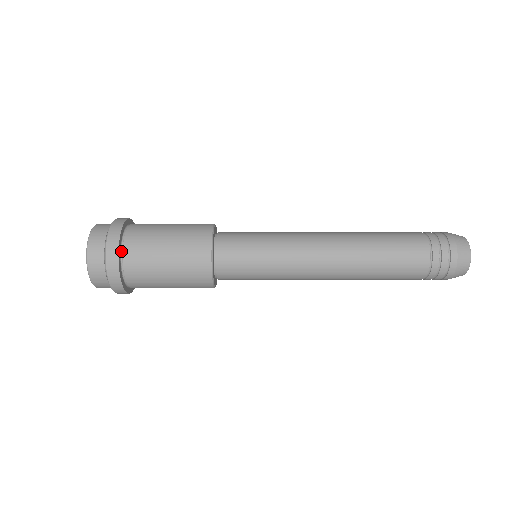
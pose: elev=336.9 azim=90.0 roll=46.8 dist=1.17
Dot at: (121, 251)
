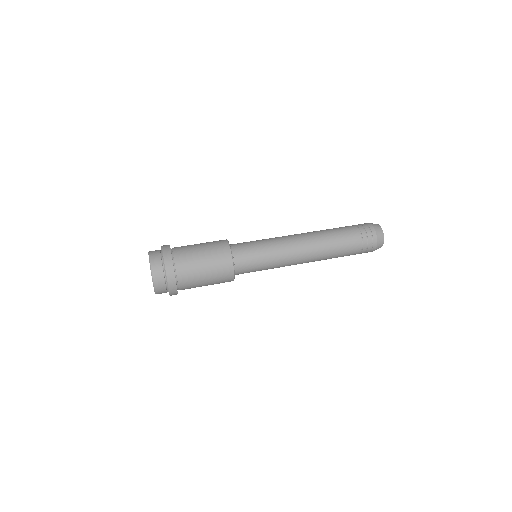
Dot at: (172, 258)
